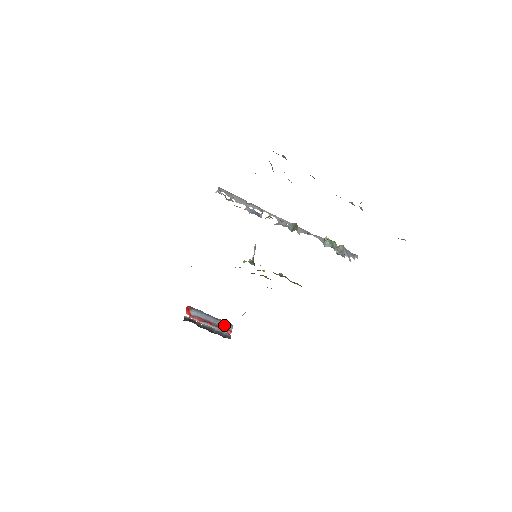
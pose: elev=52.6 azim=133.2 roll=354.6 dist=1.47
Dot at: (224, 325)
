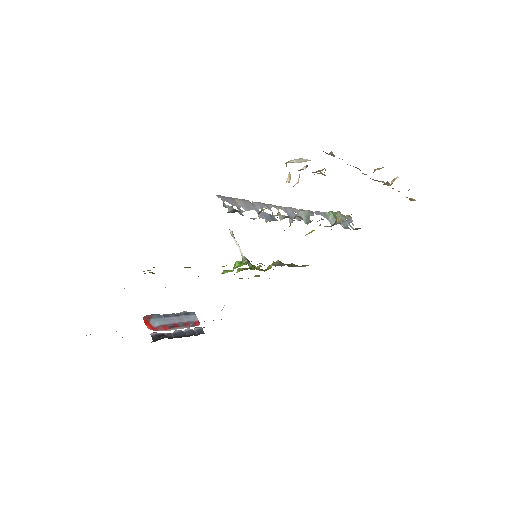
Dot at: (188, 319)
